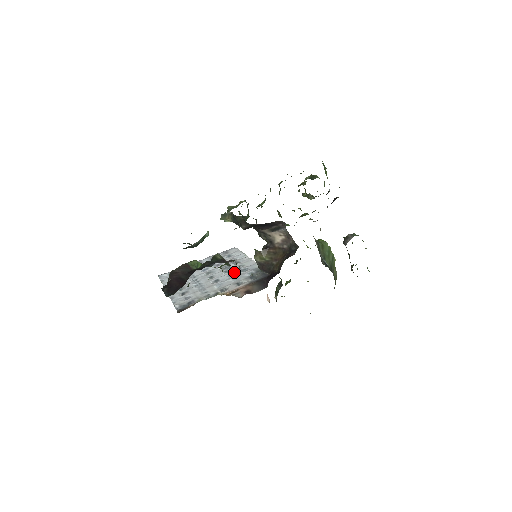
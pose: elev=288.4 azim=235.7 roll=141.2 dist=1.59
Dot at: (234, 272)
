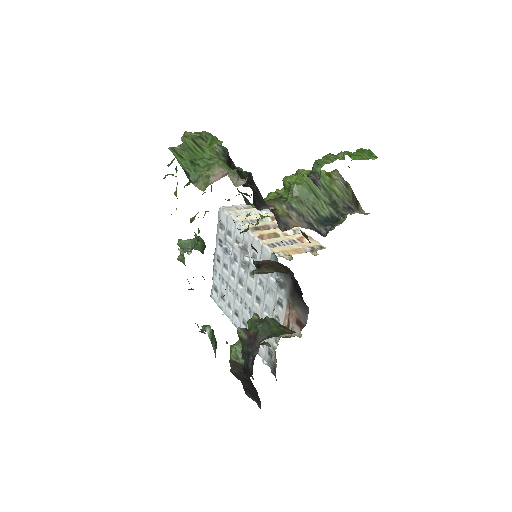
Dot at: (258, 277)
